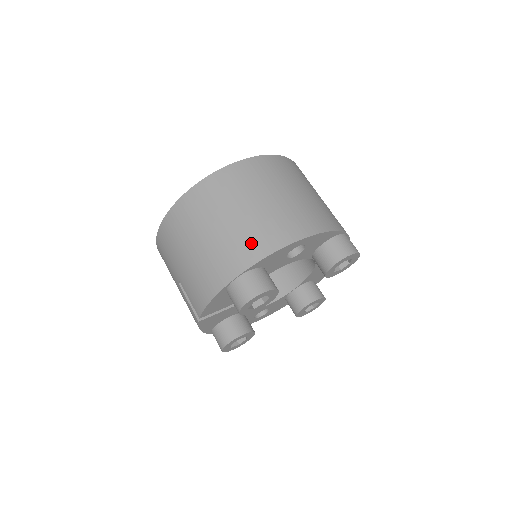
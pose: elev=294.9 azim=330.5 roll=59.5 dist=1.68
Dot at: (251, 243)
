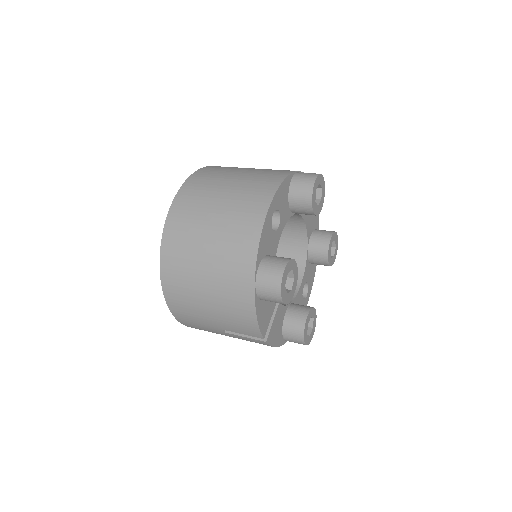
Dot at: (238, 248)
